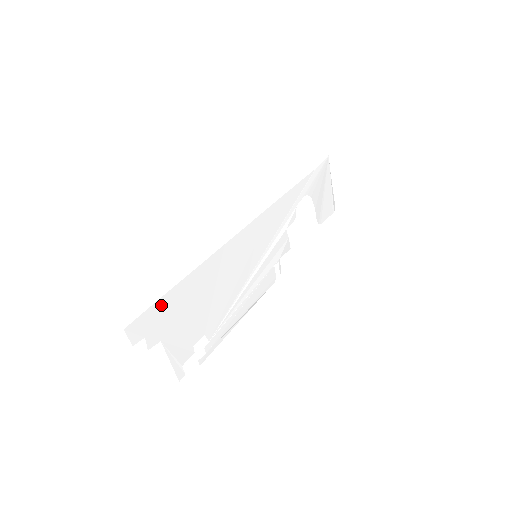
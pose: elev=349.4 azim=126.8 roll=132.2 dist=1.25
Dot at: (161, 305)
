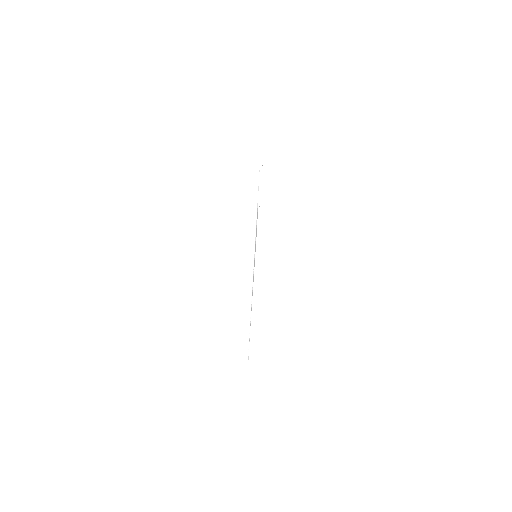
Dot at: occluded
